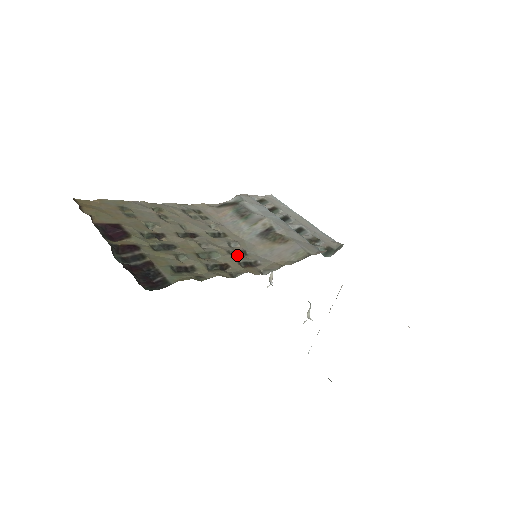
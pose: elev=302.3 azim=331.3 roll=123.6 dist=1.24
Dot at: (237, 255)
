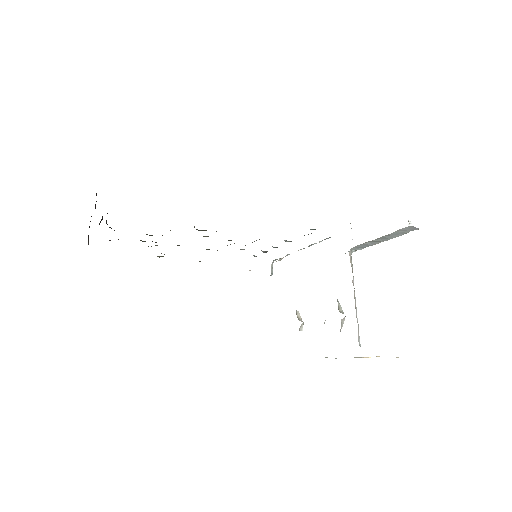
Dot at: (230, 240)
